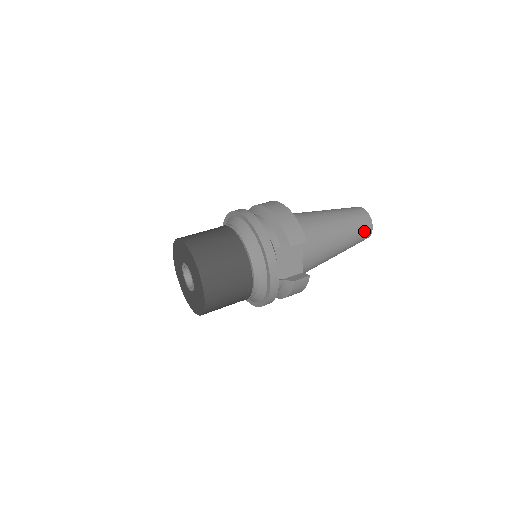
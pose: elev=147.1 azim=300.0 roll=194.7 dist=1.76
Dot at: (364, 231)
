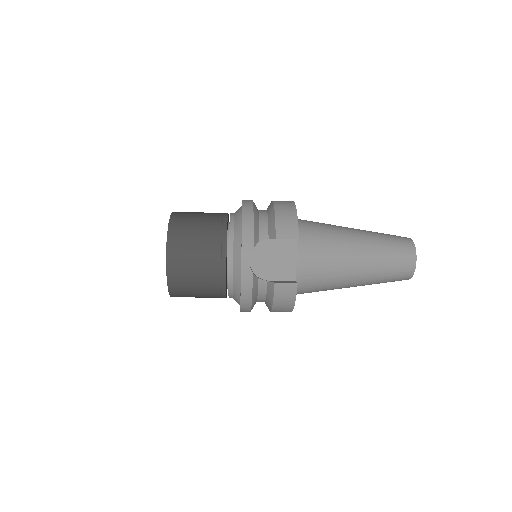
Dot at: (401, 262)
